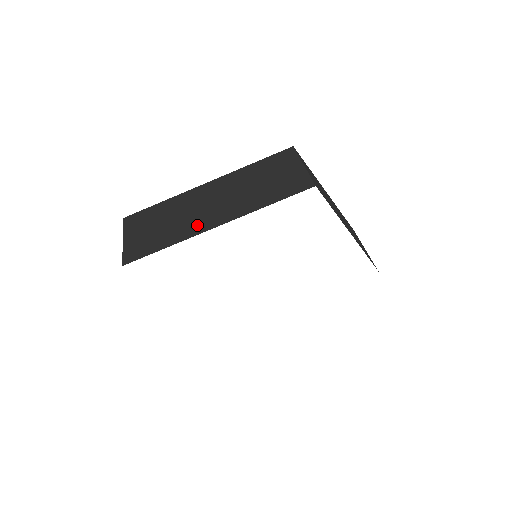
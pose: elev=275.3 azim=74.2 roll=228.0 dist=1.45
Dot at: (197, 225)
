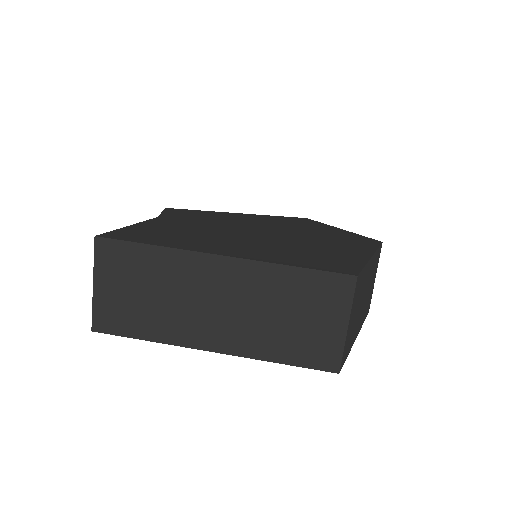
Dot at: (190, 332)
